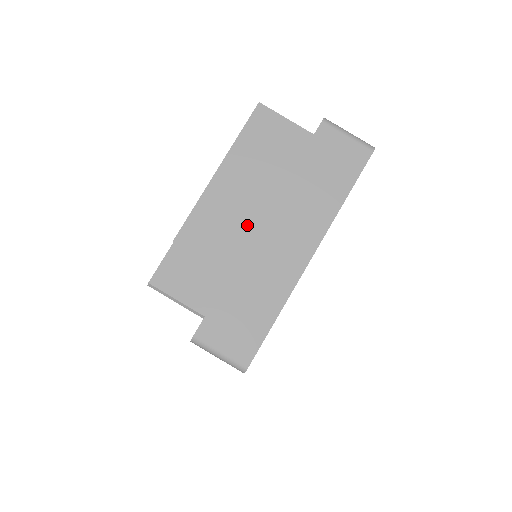
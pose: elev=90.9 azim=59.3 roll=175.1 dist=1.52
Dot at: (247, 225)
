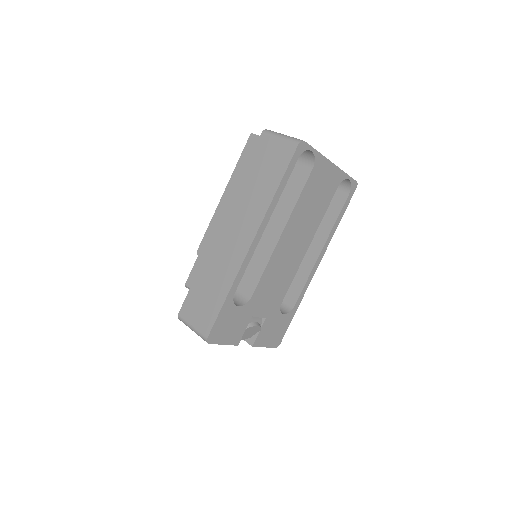
Dot at: occluded
